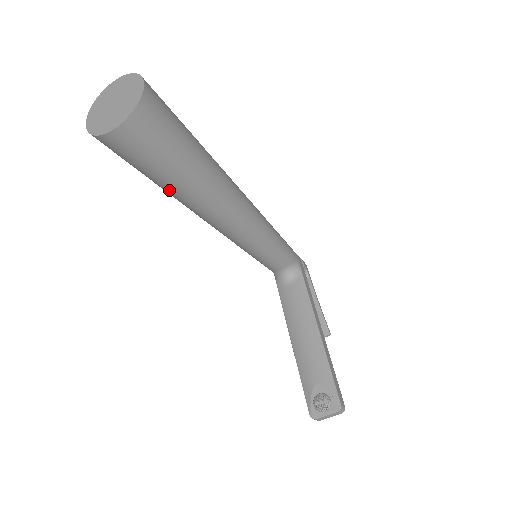
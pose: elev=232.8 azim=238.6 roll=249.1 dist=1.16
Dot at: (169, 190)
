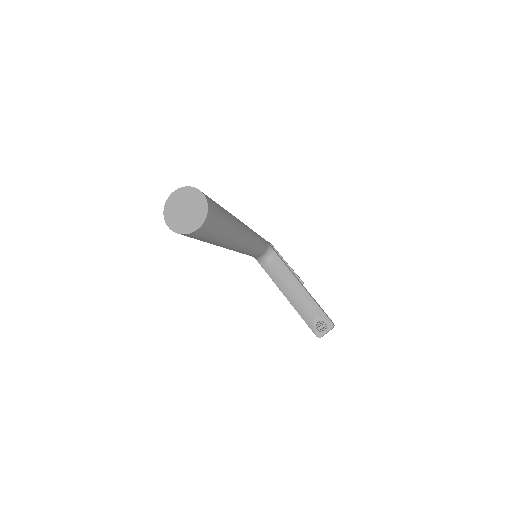
Dot at: (214, 243)
